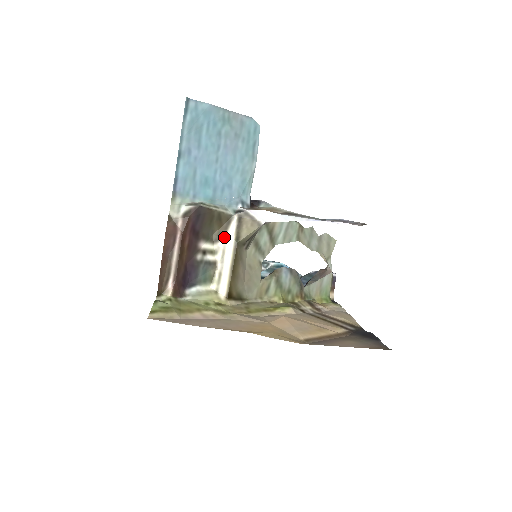
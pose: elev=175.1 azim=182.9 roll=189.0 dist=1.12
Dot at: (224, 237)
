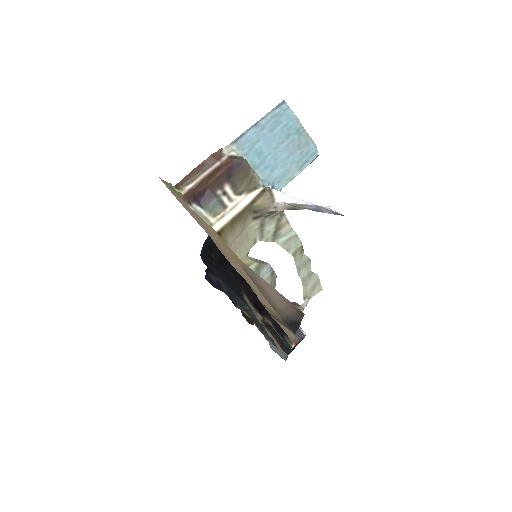
Dot at: (245, 196)
